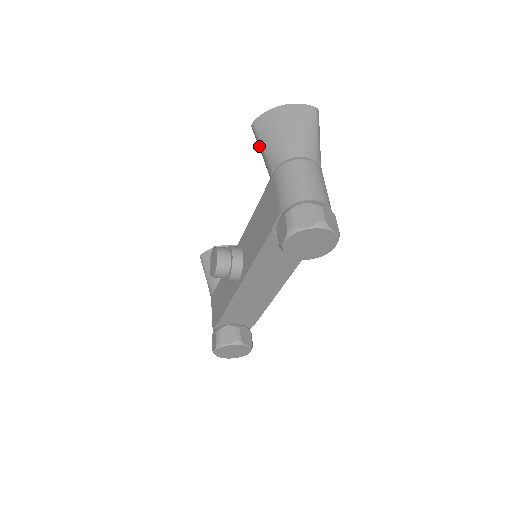
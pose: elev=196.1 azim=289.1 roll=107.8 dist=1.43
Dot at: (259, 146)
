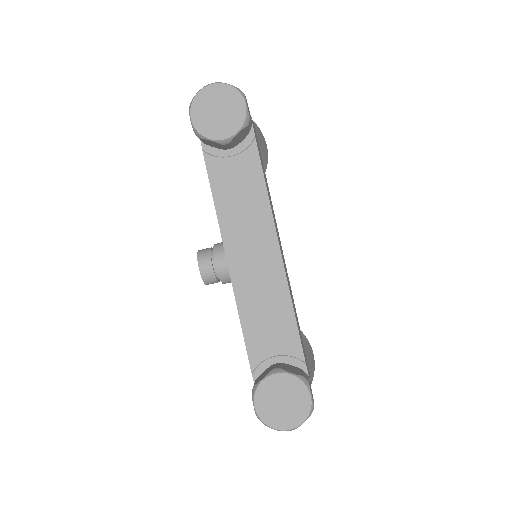
Dot at: occluded
